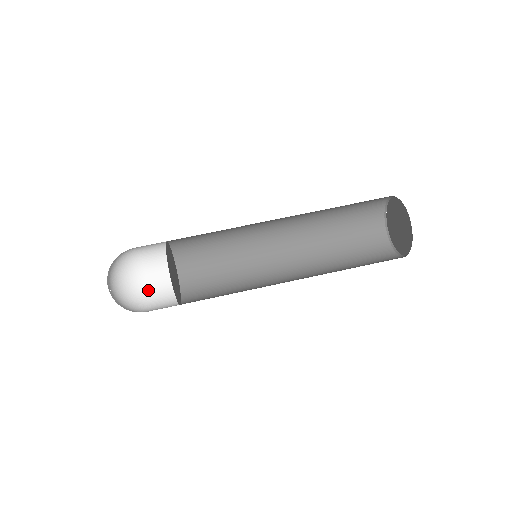
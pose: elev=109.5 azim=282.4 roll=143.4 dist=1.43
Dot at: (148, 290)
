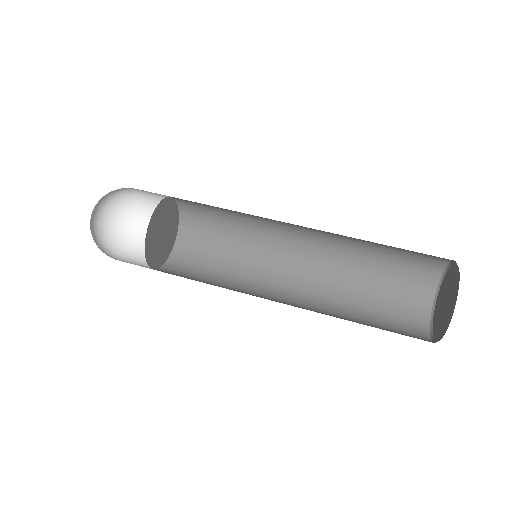
Dot at: (142, 235)
